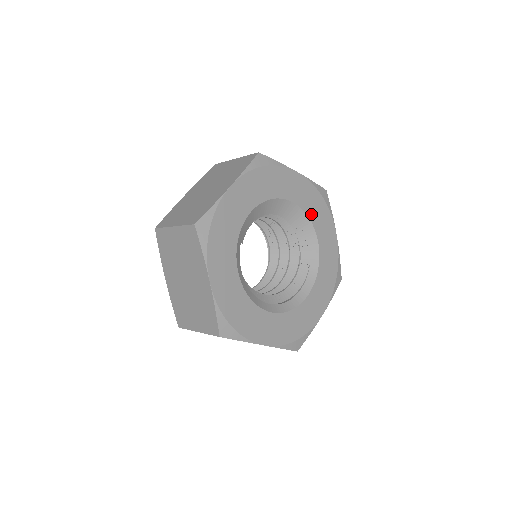
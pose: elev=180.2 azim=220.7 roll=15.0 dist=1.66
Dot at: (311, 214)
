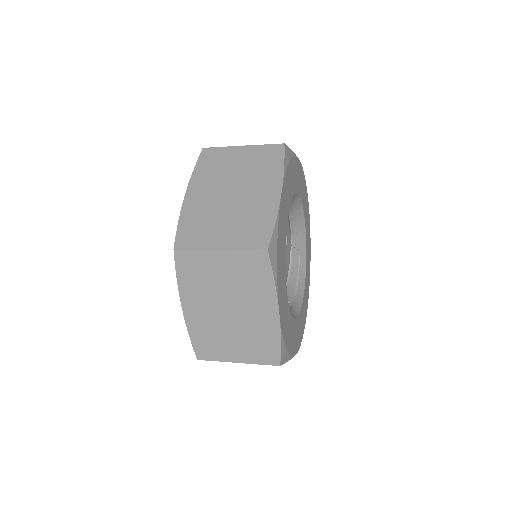
Dot at: (303, 203)
